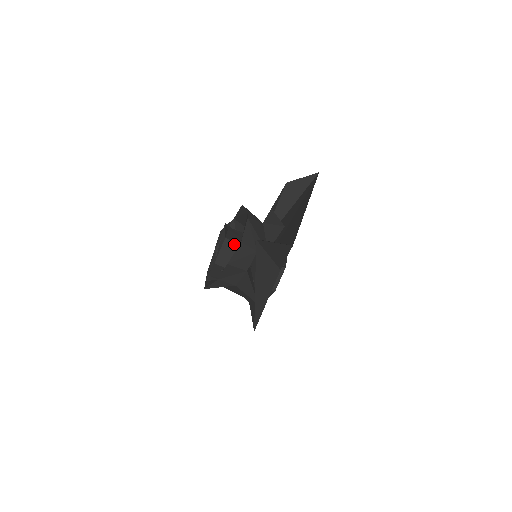
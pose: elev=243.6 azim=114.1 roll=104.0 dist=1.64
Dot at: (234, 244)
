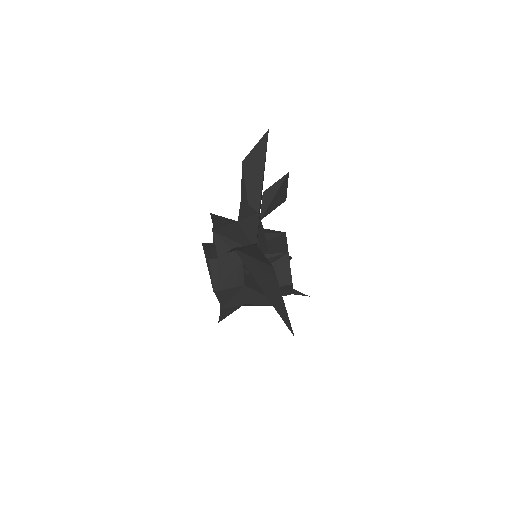
Dot at: occluded
